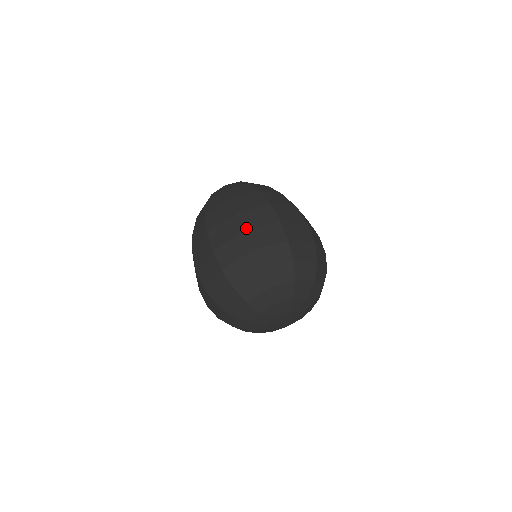
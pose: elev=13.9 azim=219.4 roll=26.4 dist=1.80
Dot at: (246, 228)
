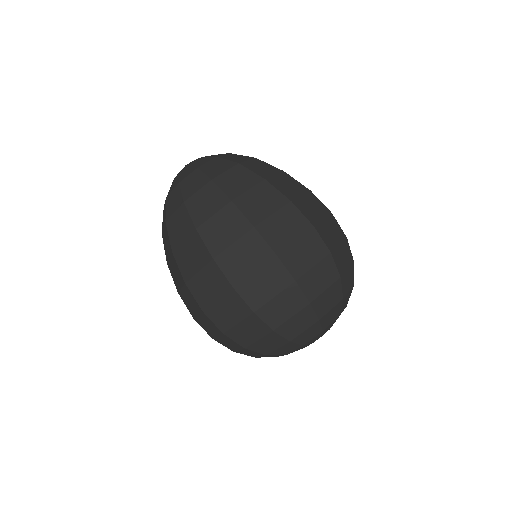
Dot at: (313, 222)
